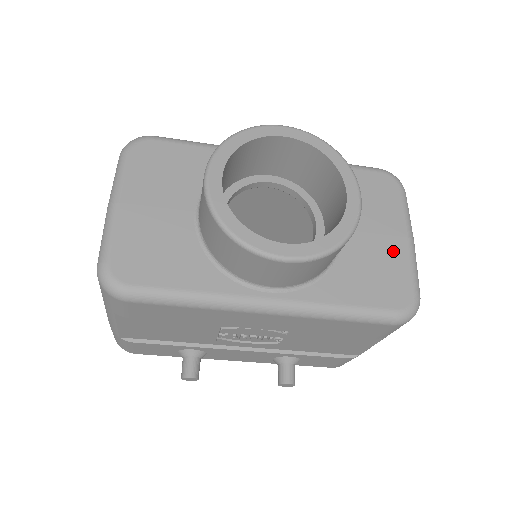
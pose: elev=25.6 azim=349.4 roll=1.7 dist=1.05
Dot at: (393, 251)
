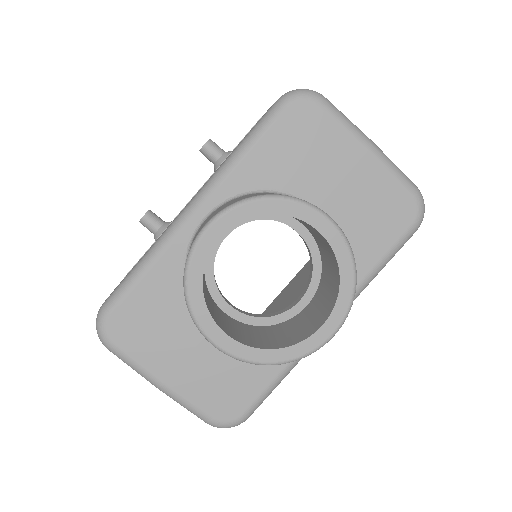
Dot at: (368, 179)
